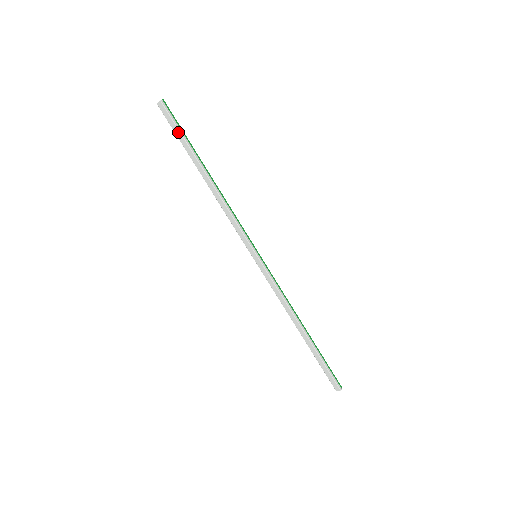
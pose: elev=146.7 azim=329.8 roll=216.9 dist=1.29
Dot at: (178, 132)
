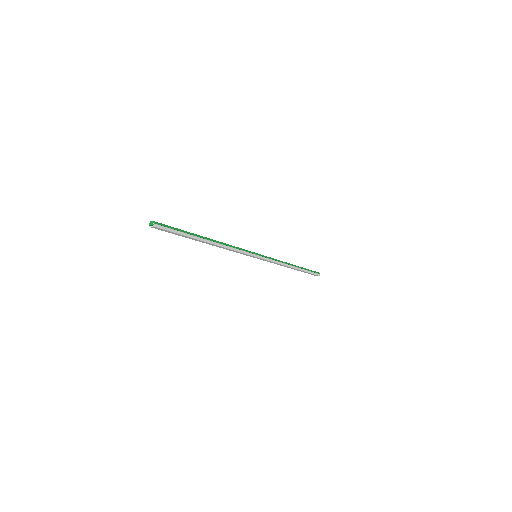
Dot at: (176, 234)
